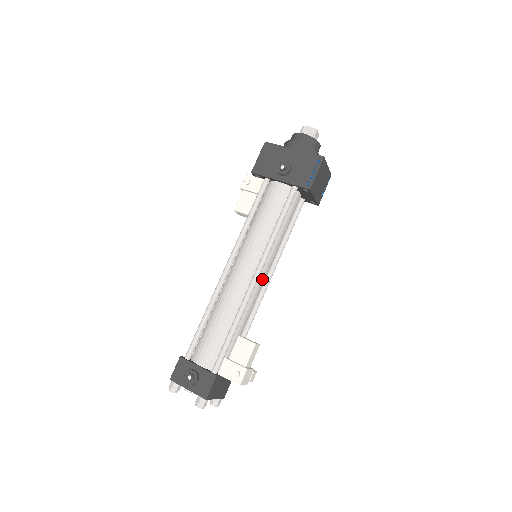
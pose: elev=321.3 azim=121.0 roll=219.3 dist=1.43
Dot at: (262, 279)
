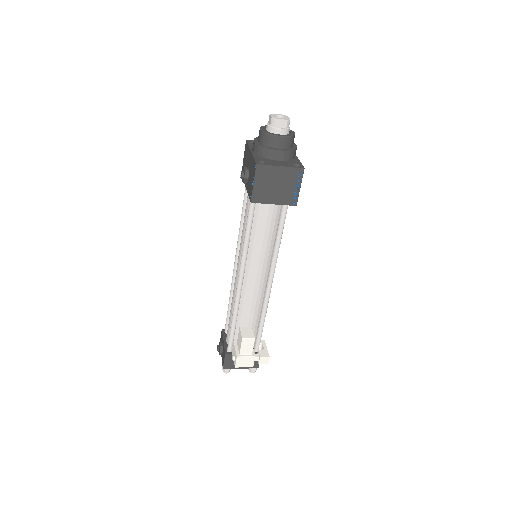
Dot at: (253, 281)
